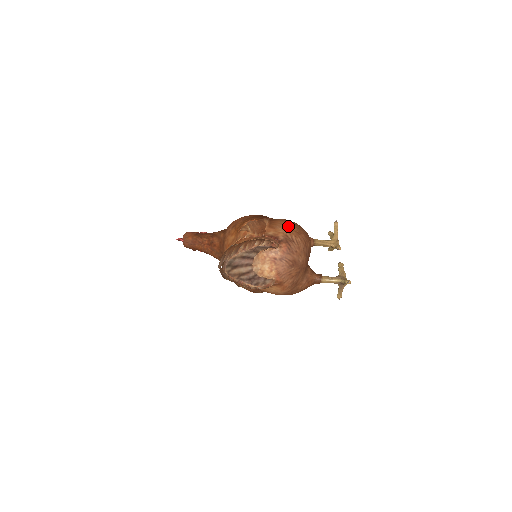
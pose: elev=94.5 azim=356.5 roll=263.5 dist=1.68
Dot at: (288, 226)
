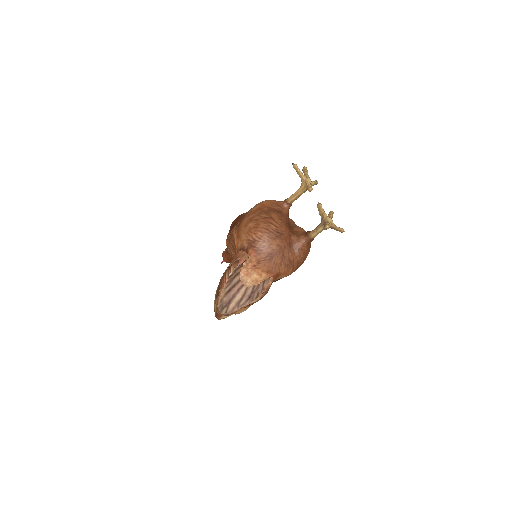
Dot at: (247, 226)
